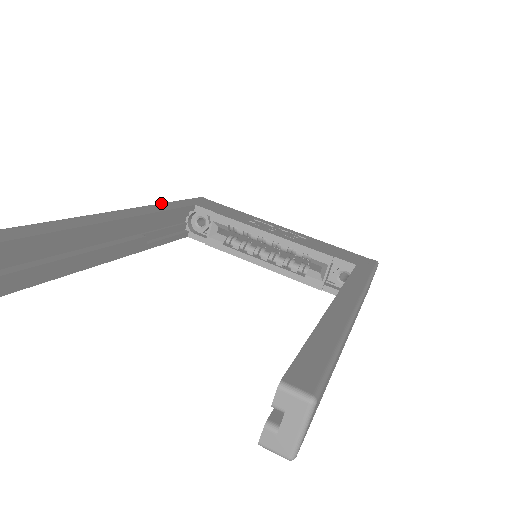
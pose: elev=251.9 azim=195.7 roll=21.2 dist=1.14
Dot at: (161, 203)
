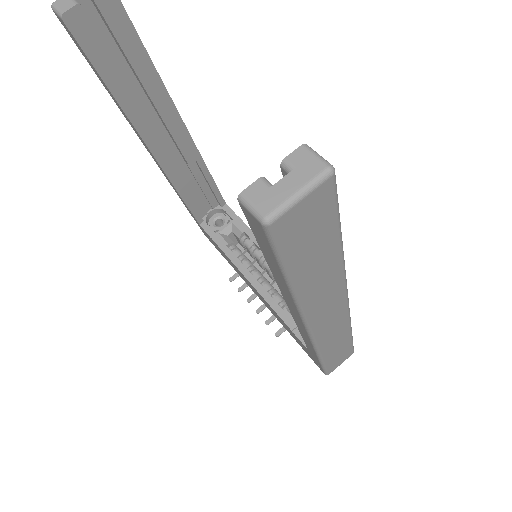
Dot at: occluded
